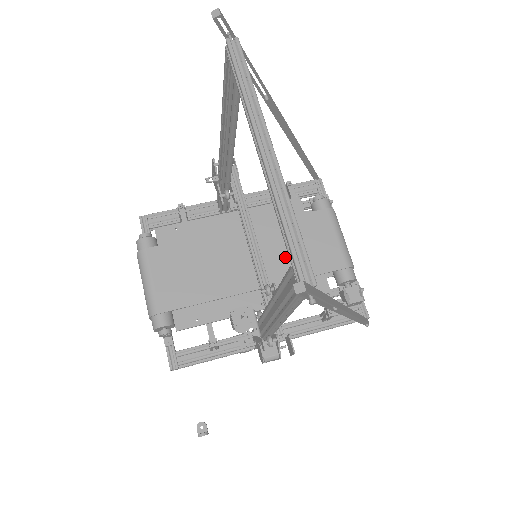
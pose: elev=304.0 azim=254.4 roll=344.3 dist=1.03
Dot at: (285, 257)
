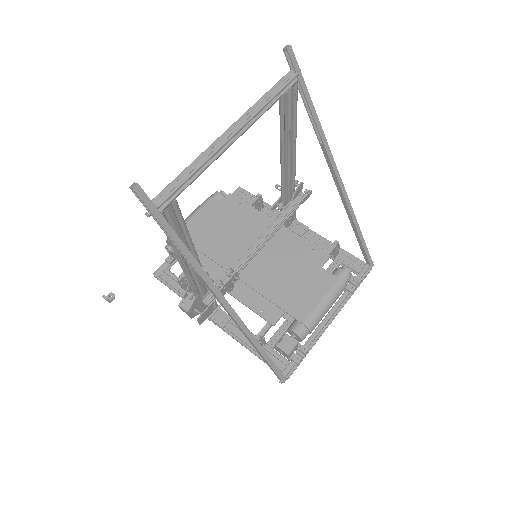
Dot at: (274, 277)
